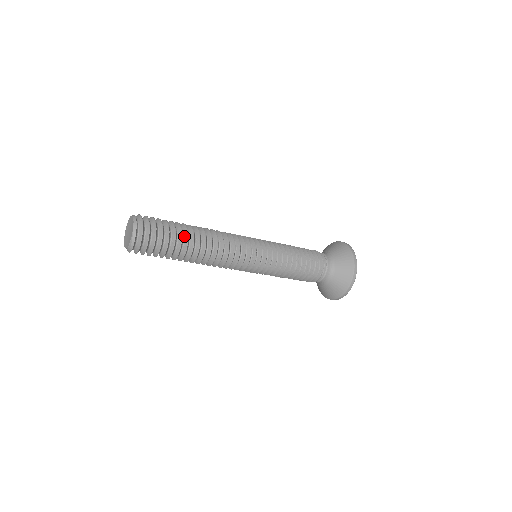
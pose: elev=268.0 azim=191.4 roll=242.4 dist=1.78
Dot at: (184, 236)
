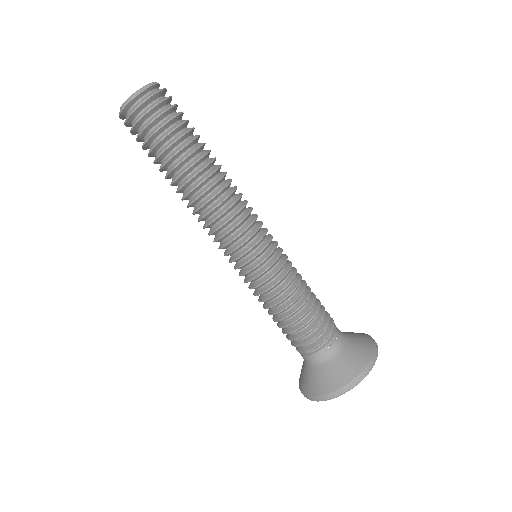
Dot at: (191, 149)
